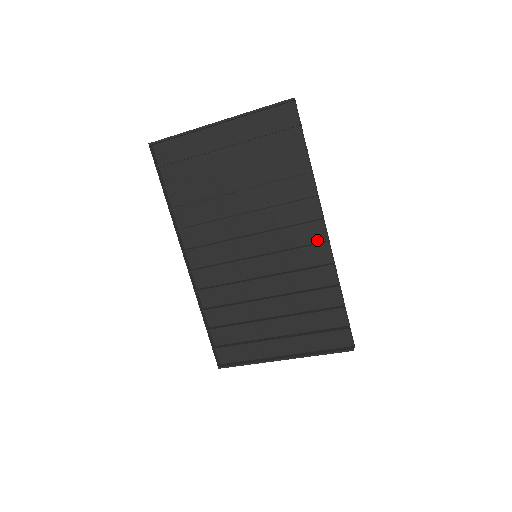
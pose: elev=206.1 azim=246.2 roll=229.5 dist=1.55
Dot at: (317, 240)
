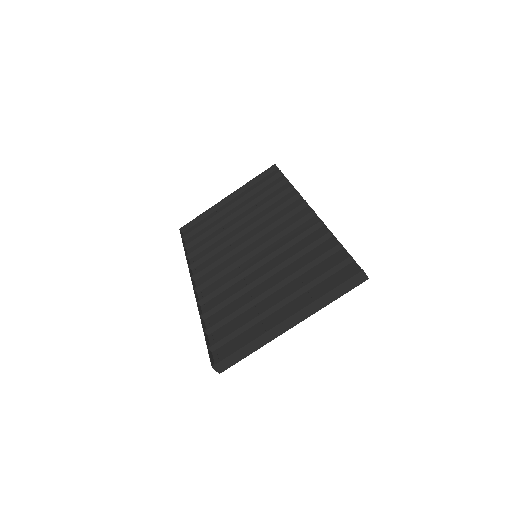
Dot at: (306, 218)
